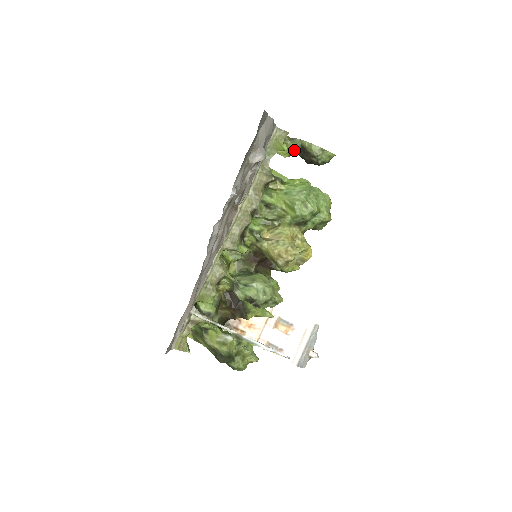
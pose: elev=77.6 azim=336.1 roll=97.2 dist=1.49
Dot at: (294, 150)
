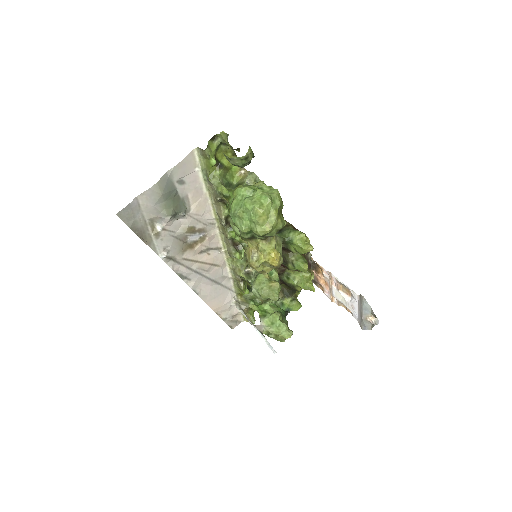
Dot at: occluded
